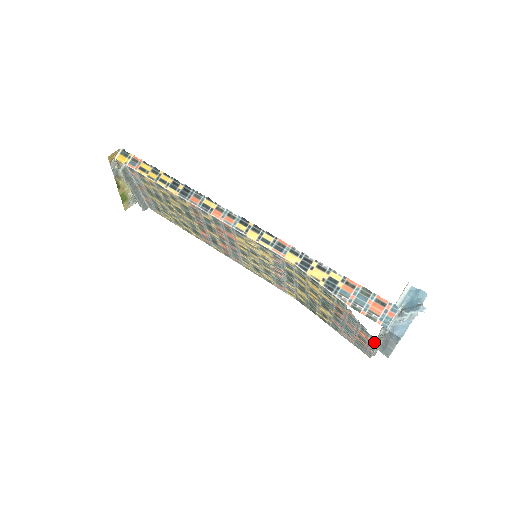
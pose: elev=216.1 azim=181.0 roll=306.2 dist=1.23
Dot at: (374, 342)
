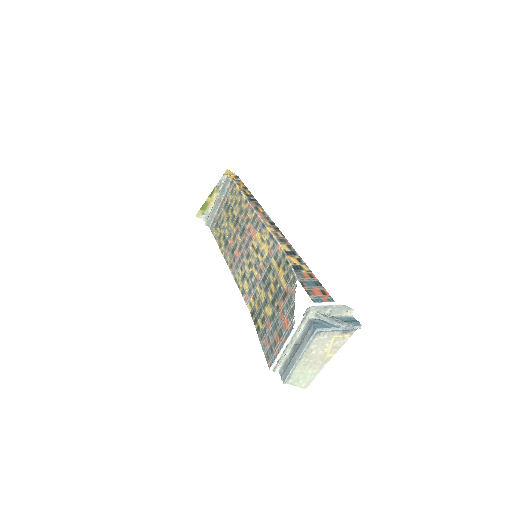
Dot at: (291, 329)
